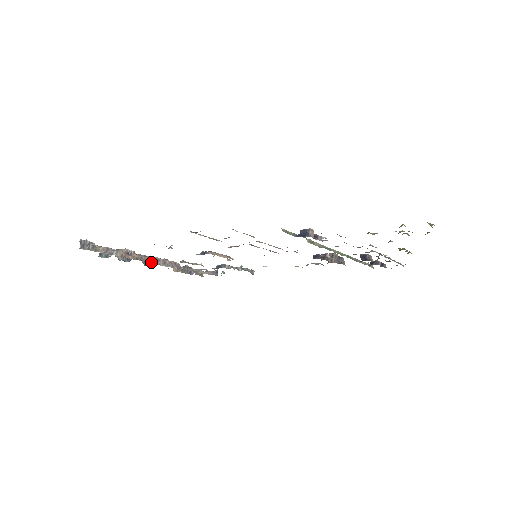
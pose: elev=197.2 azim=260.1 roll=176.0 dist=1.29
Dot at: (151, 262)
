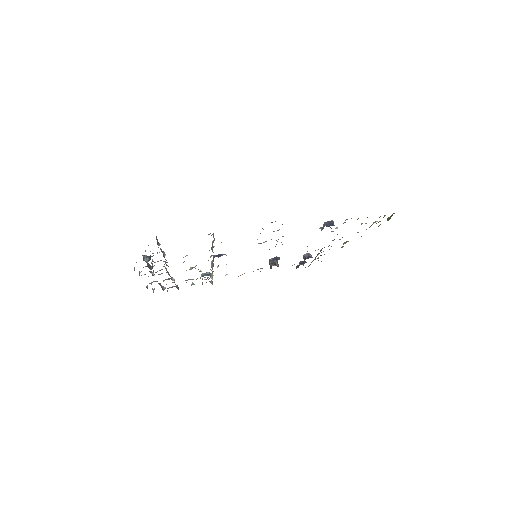
Dot at: occluded
